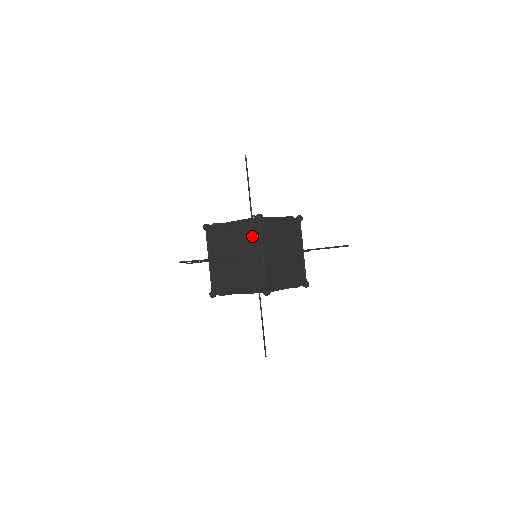
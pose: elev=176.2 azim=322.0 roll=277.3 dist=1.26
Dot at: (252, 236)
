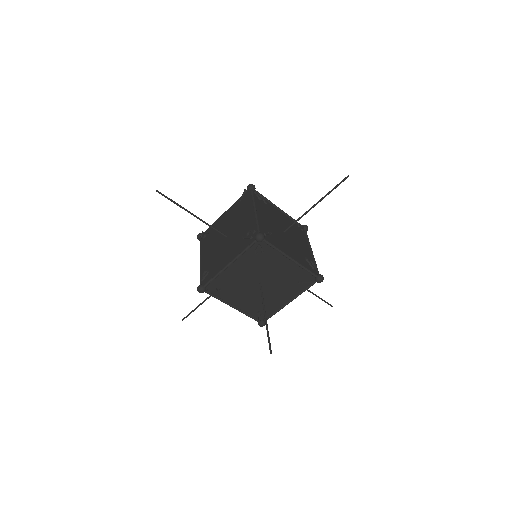
Dot at: (297, 284)
